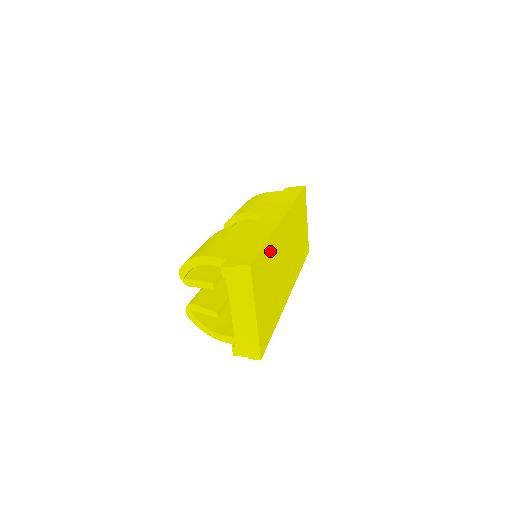
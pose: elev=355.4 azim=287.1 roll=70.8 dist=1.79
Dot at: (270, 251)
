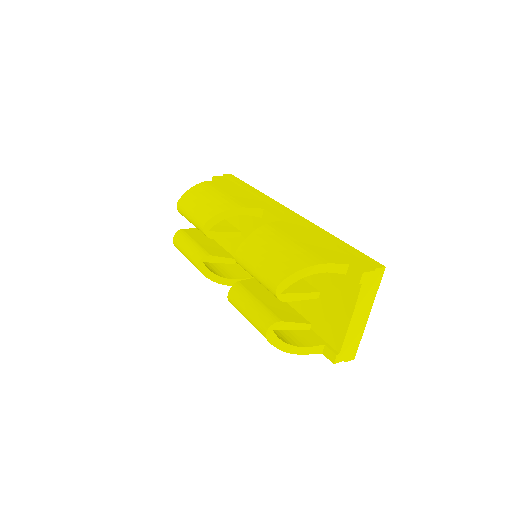
Dot at: occluded
